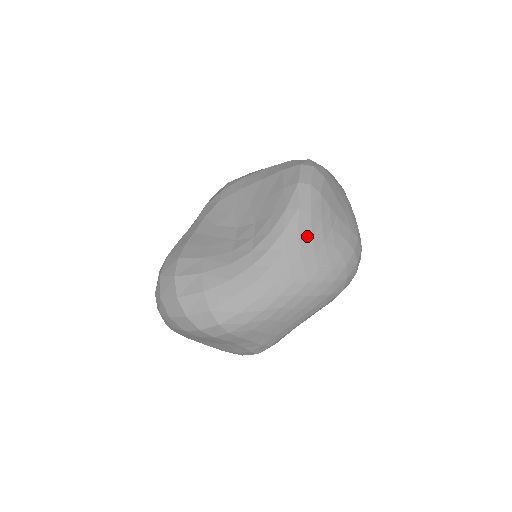
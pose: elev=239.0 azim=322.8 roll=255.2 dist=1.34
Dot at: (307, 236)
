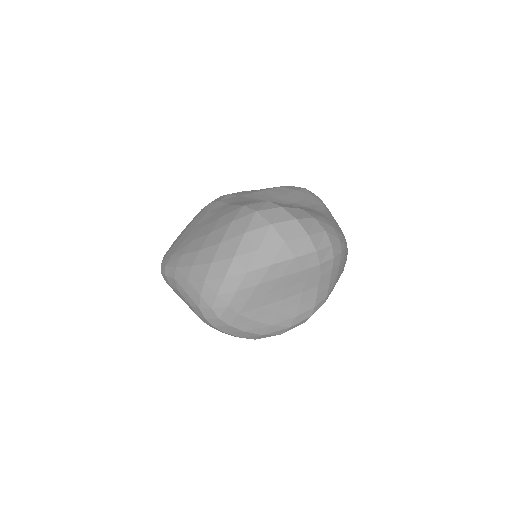
Dot at: occluded
